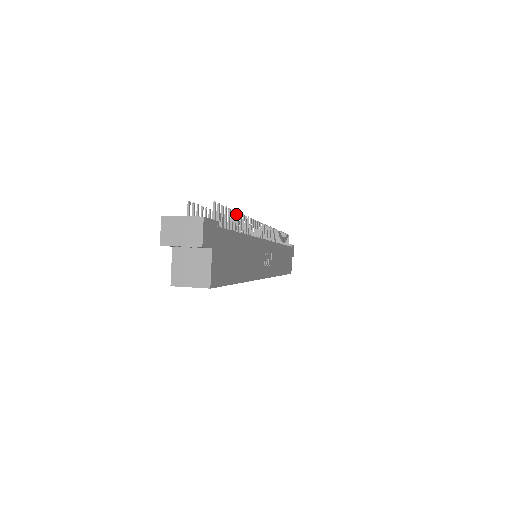
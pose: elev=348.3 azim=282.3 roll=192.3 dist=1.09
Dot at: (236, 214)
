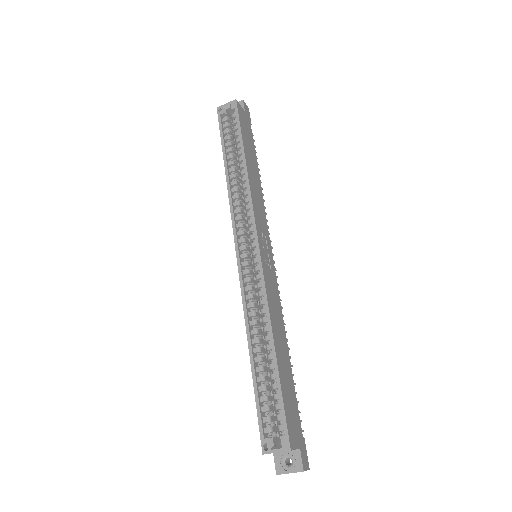
Dot at: (259, 170)
